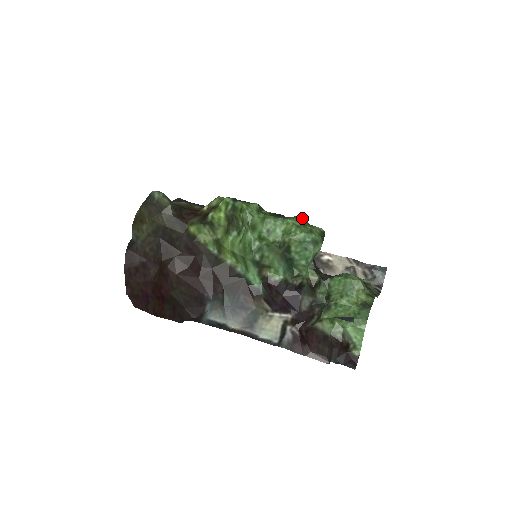
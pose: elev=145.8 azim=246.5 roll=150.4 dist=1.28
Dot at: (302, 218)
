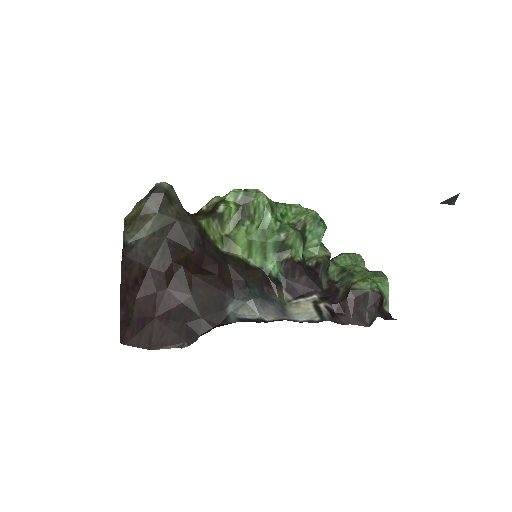
Dot at: occluded
